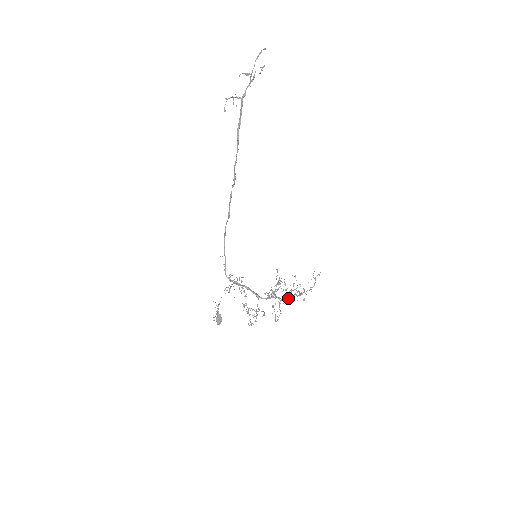
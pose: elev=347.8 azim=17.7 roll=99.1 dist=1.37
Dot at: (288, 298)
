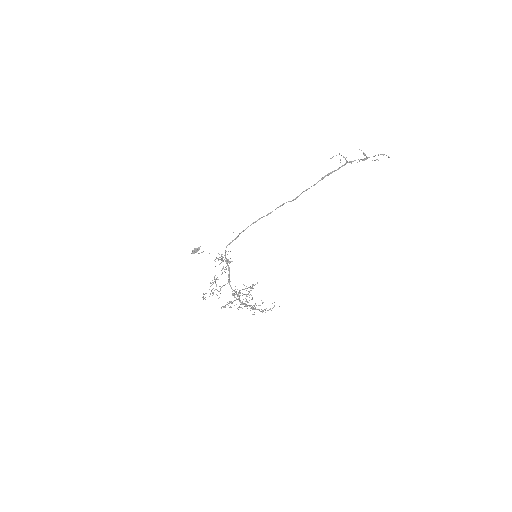
Dot at: (244, 304)
